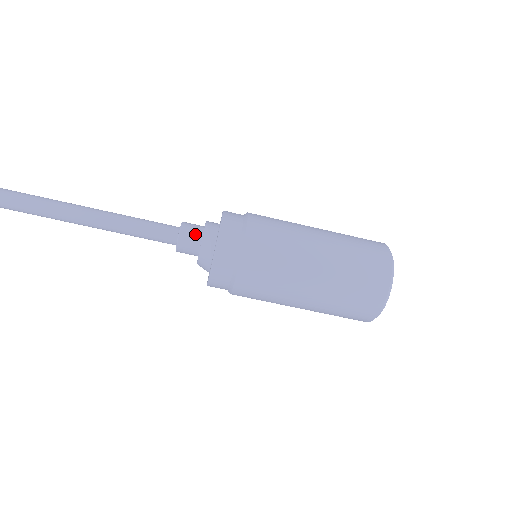
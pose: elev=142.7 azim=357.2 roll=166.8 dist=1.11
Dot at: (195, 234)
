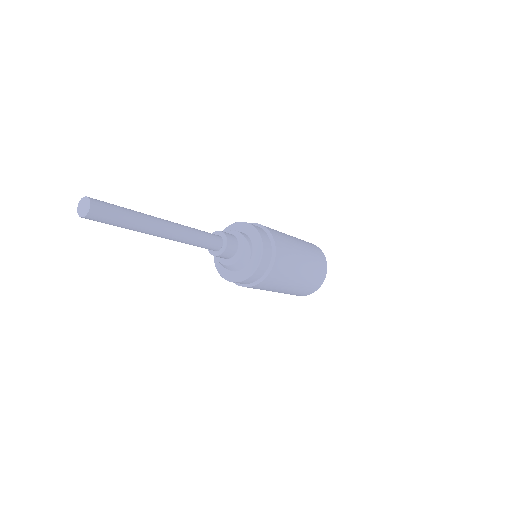
Dot at: (235, 242)
